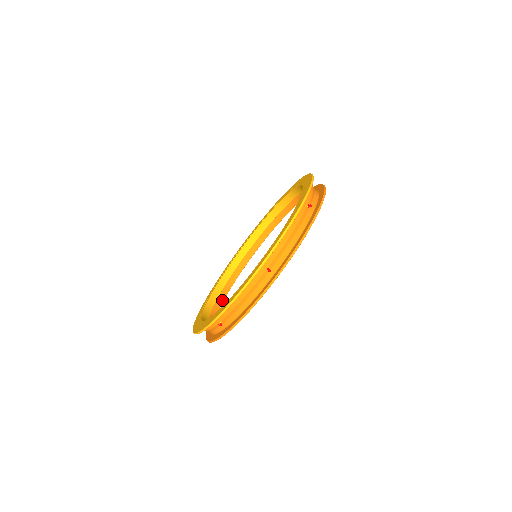
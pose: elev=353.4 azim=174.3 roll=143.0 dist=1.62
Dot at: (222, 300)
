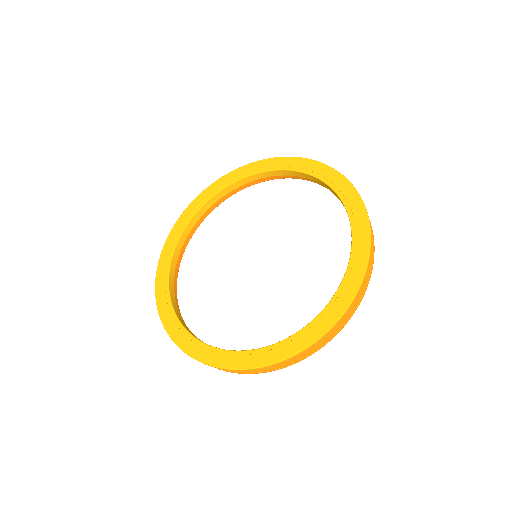
Dot at: occluded
